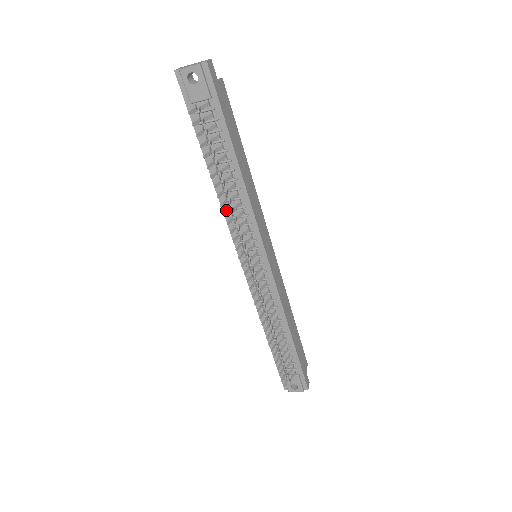
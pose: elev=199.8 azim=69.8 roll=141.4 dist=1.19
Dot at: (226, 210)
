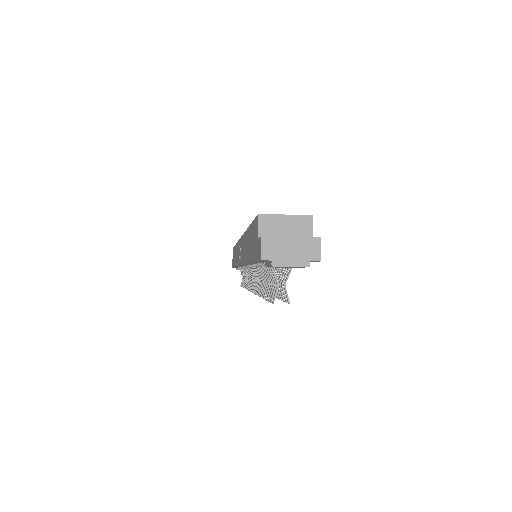
Dot at: occluded
